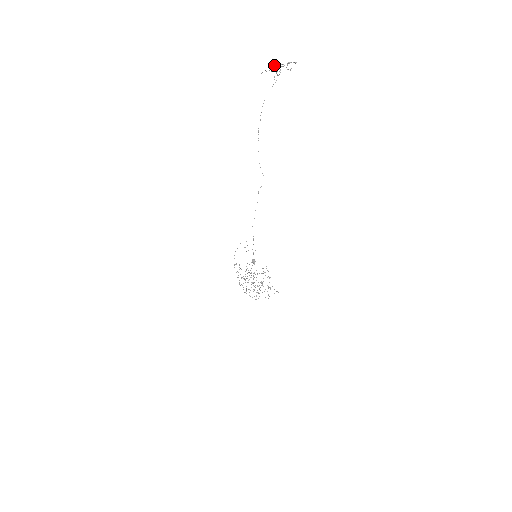
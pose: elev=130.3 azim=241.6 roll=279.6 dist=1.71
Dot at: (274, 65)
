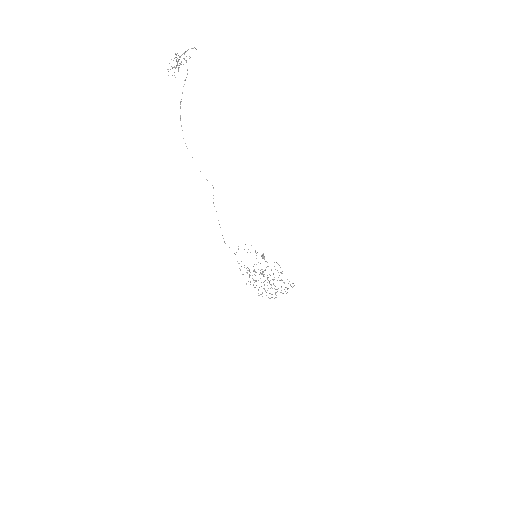
Dot at: (173, 60)
